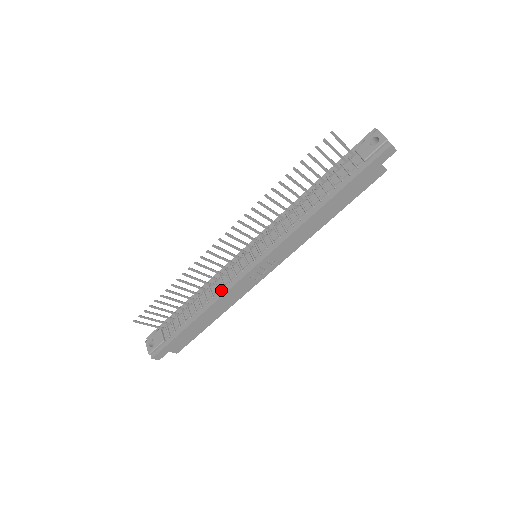
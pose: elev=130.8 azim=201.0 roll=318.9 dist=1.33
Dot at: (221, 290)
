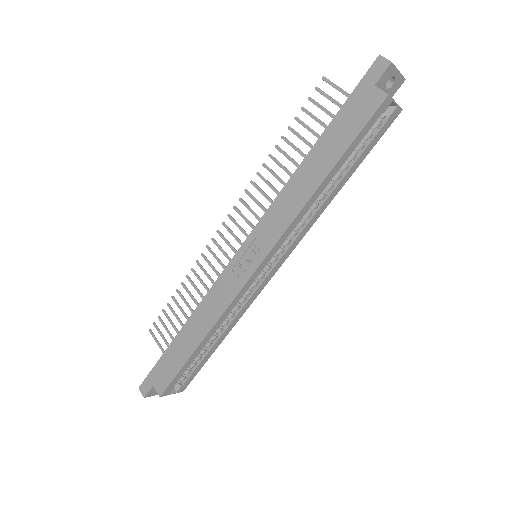
Dot at: occluded
